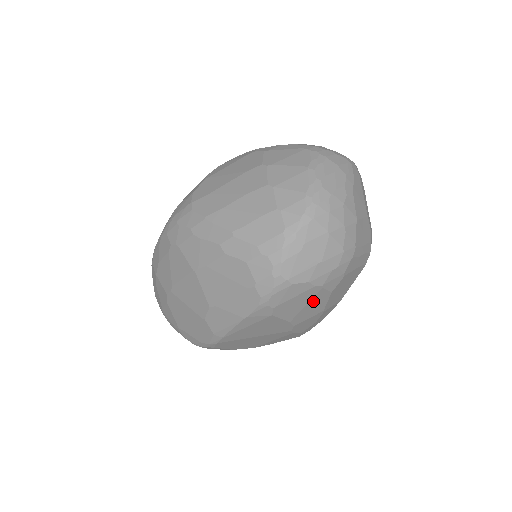
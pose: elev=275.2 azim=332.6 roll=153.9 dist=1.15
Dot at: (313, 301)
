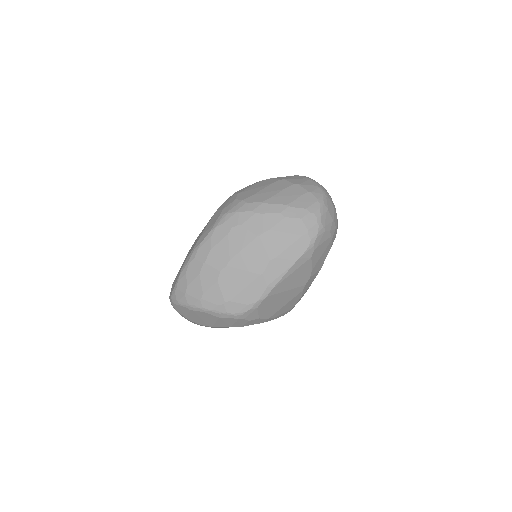
Dot at: (325, 252)
